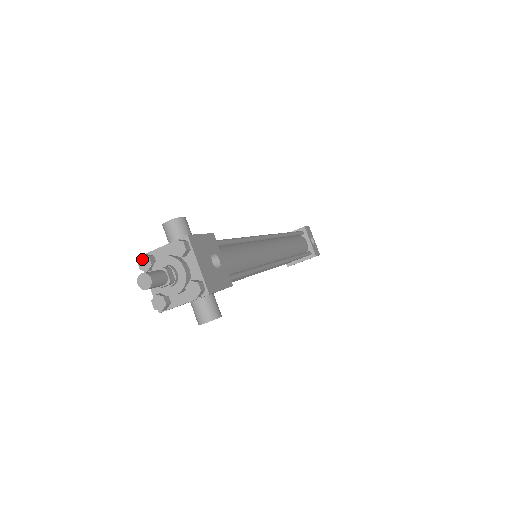
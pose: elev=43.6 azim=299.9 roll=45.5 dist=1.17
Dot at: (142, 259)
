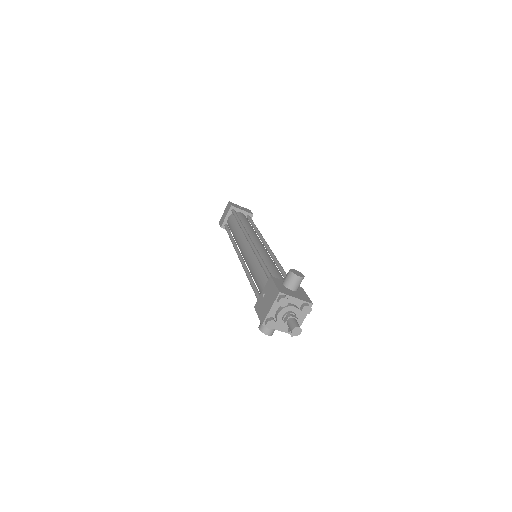
Dot at: (285, 299)
